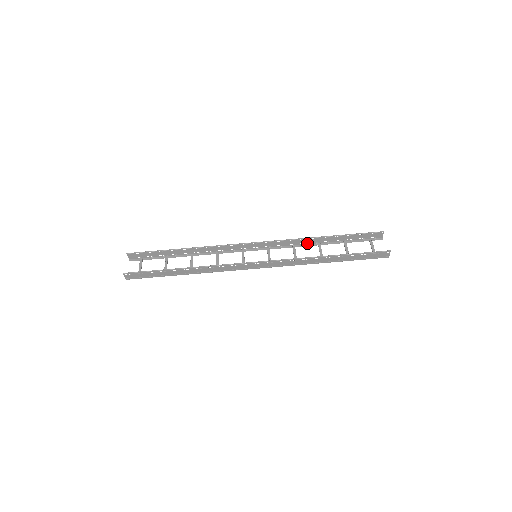
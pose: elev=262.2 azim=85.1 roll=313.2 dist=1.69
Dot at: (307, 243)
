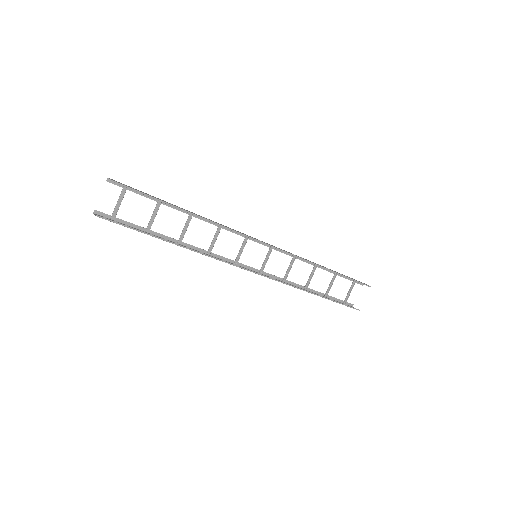
Dot at: (308, 260)
